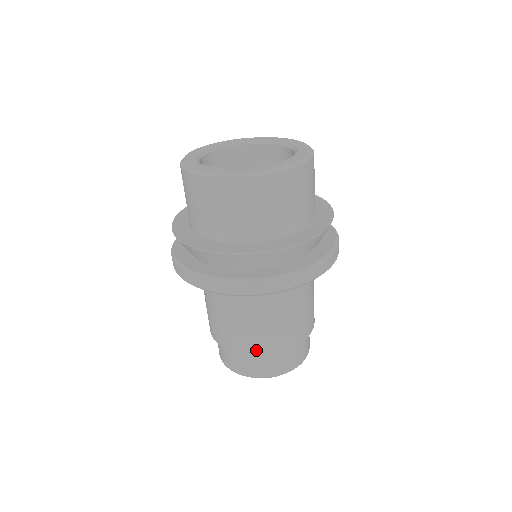
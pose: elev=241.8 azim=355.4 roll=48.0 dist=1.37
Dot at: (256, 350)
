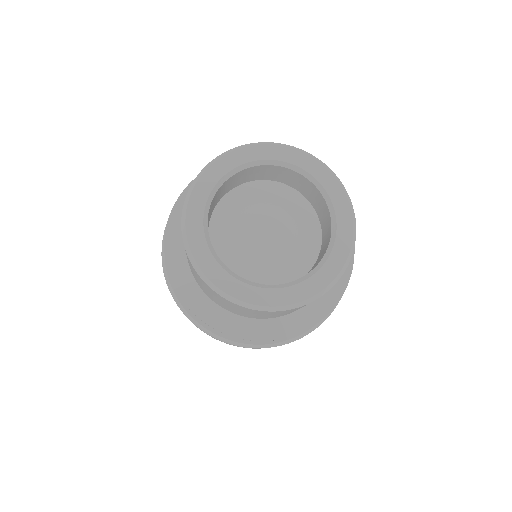
Dot at: occluded
